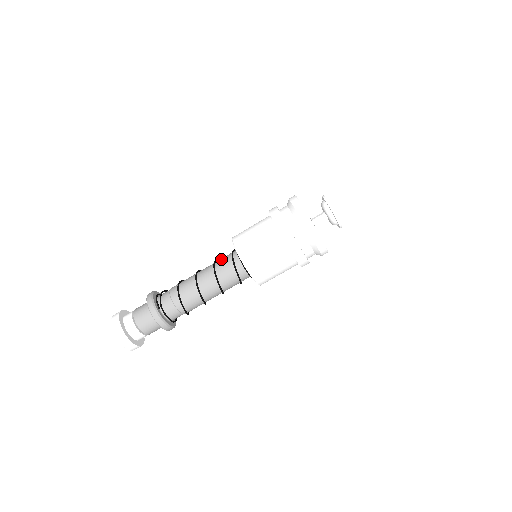
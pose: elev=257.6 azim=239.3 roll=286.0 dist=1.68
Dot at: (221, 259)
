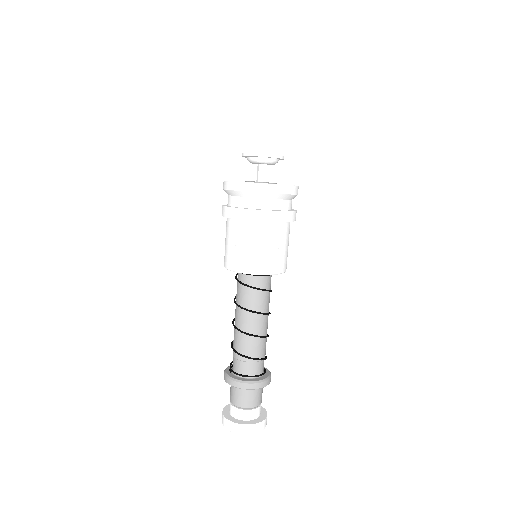
Dot at: occluded
